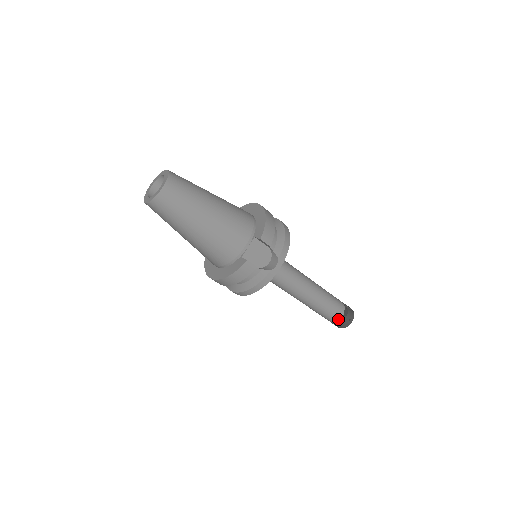
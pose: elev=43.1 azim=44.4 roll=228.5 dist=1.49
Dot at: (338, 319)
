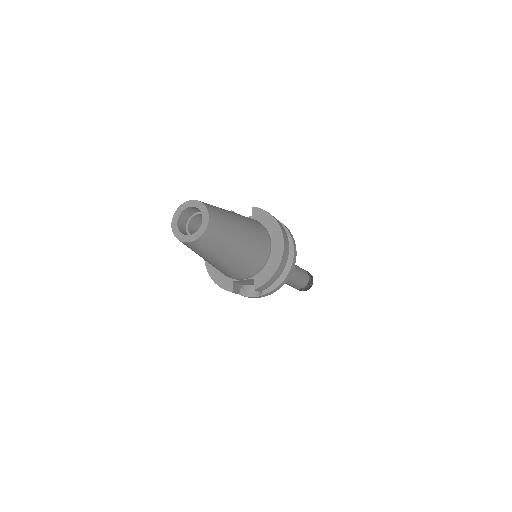
Dot at: occluded
